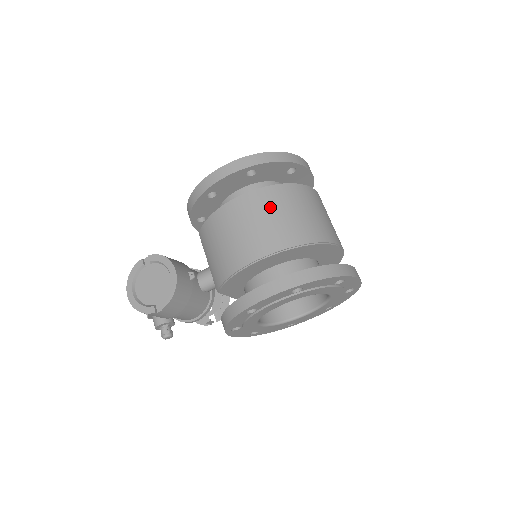
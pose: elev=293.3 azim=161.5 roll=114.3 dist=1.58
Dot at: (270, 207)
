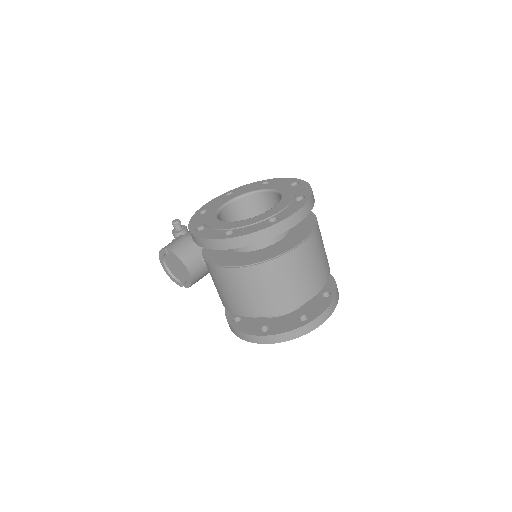
Dot at: (247, 285)
